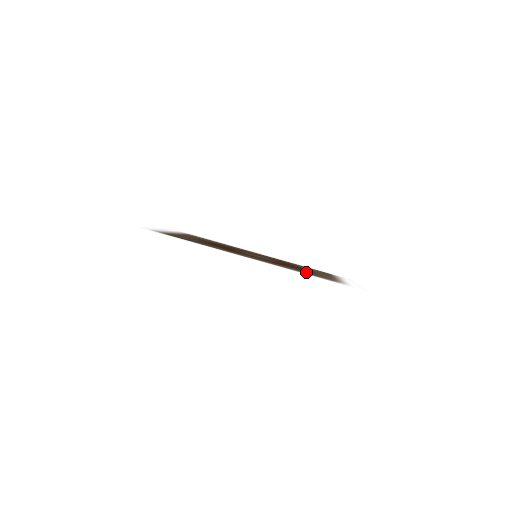
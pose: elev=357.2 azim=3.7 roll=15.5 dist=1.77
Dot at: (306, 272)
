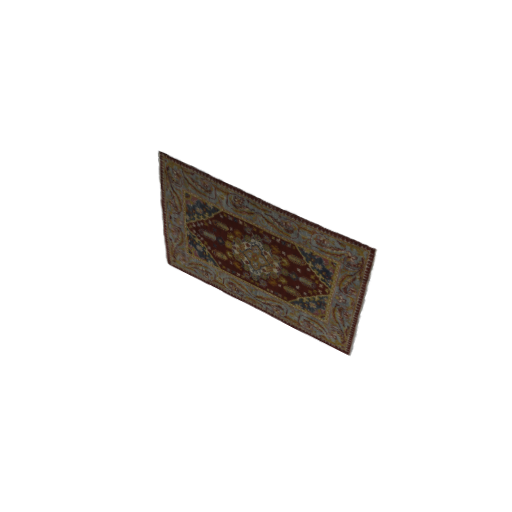
Dot at: (325, 250)
